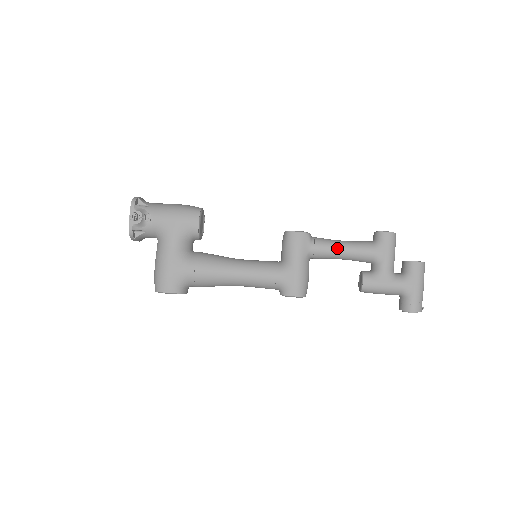
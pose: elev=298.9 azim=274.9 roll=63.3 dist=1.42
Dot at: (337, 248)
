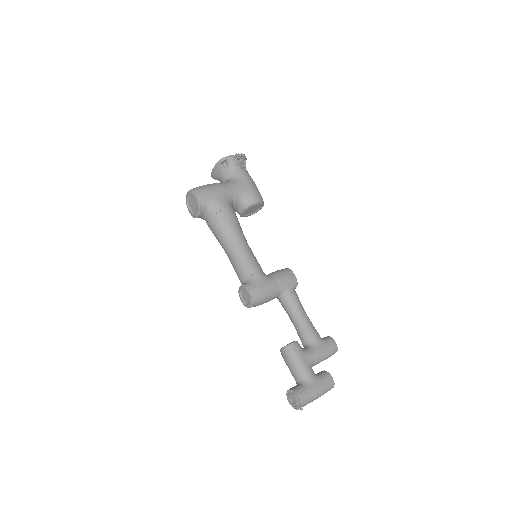
Dot at: (302, 310)
